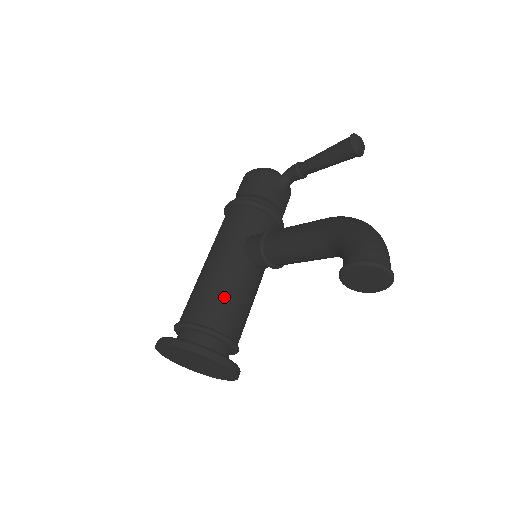
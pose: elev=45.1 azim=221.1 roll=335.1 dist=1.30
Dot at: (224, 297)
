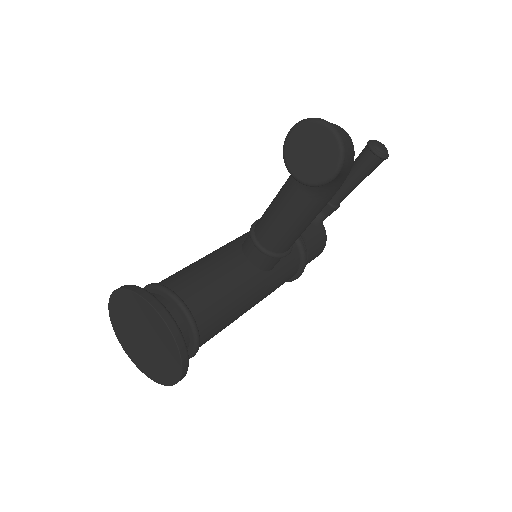
Dot at: (198, 270)
